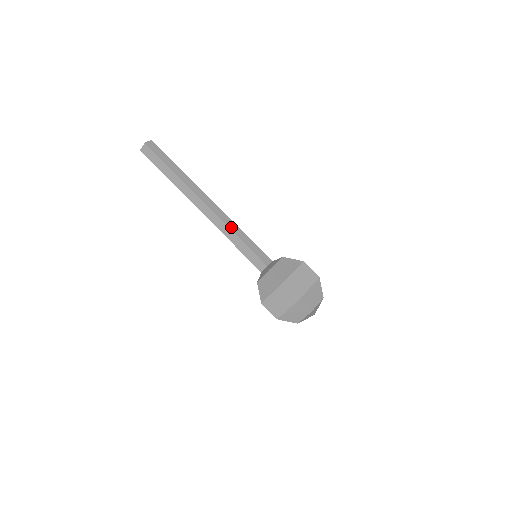
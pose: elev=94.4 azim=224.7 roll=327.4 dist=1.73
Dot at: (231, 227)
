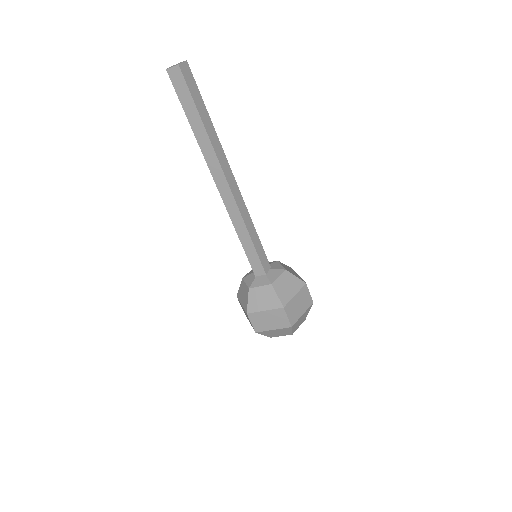
Dot at: (245, 219)
